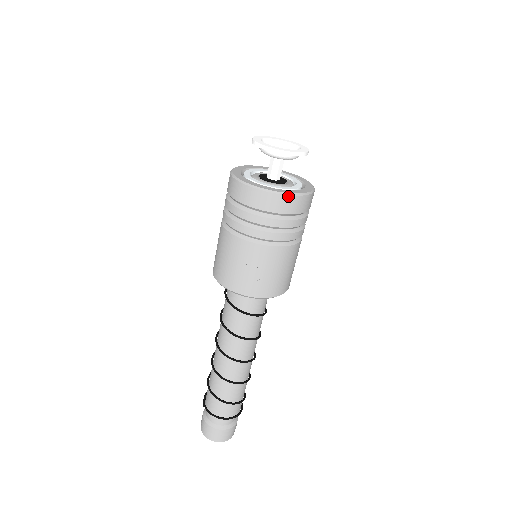
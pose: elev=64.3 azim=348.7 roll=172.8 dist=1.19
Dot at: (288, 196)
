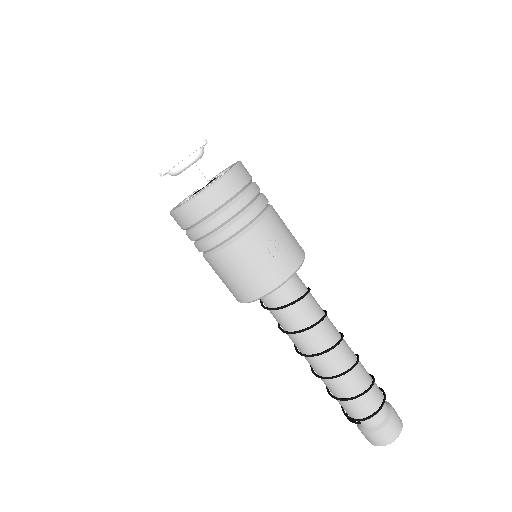
Dot at: (236, 168)
